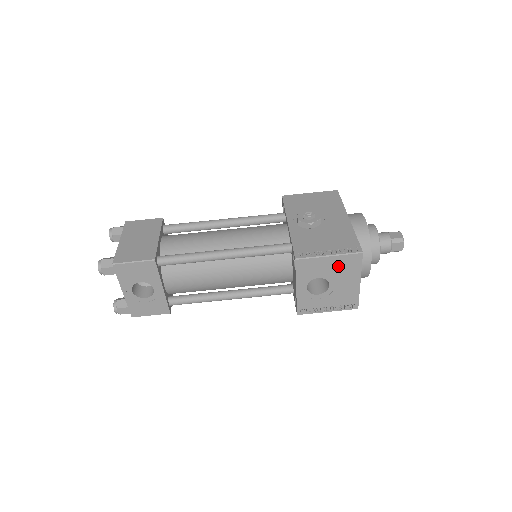
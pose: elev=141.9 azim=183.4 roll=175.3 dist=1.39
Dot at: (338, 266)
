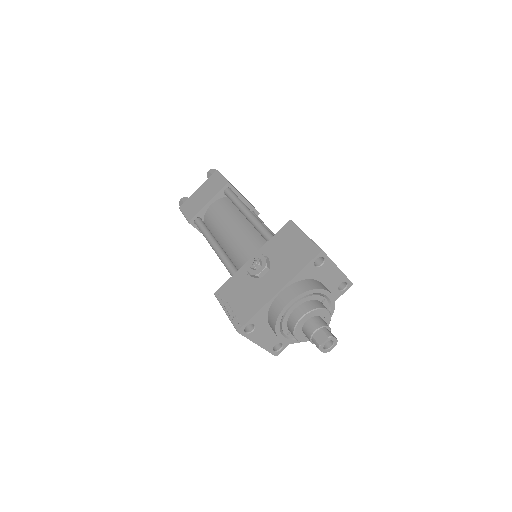
Dot at: occluded
